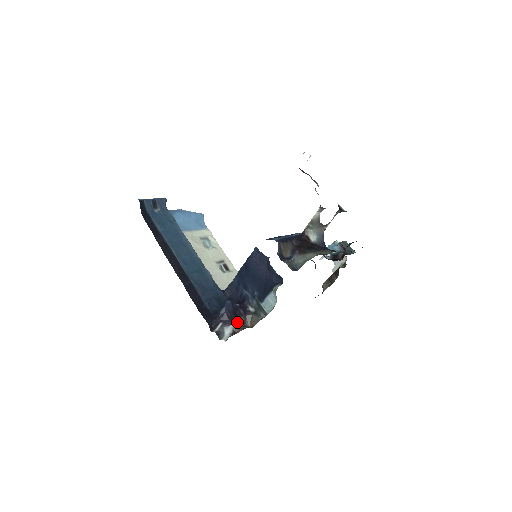
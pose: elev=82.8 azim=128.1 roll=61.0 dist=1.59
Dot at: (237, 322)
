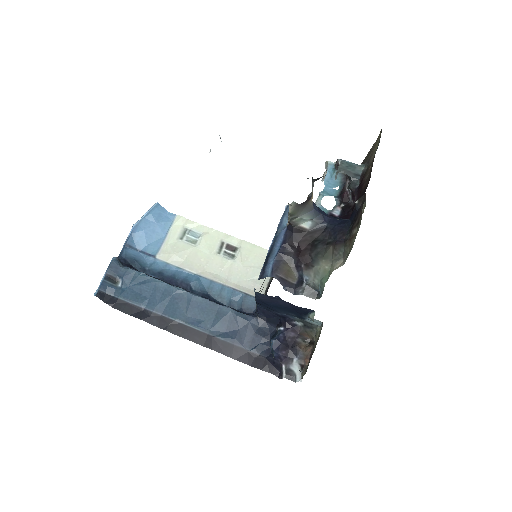
Dot at: (296, 351)
